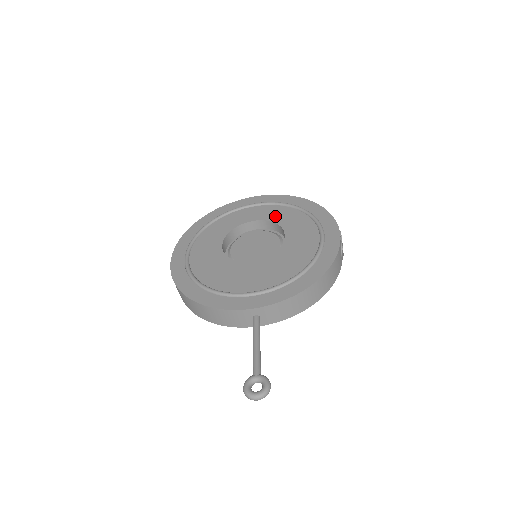
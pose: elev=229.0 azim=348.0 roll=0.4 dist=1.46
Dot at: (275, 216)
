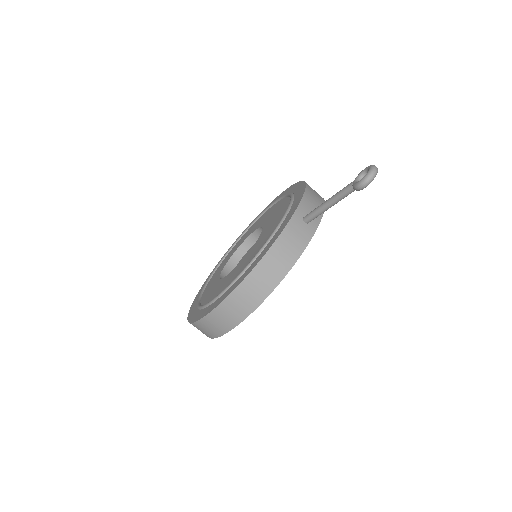
Dot at: (235, 248)
